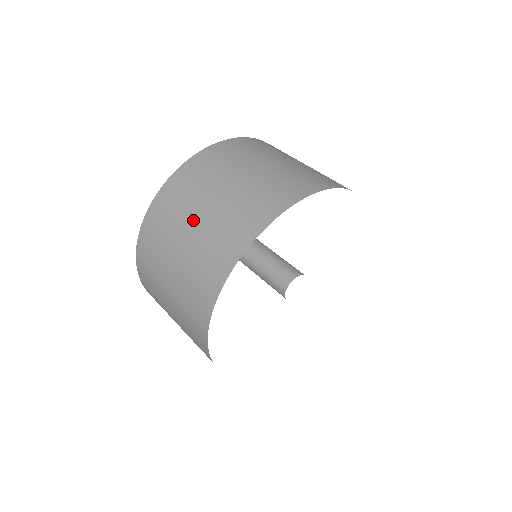
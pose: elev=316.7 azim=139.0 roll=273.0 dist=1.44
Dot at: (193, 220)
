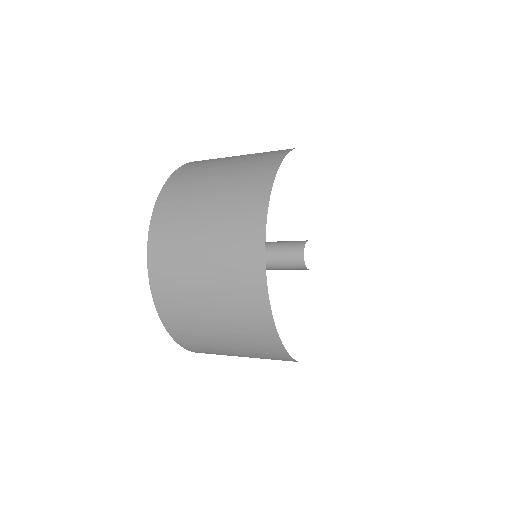
Dot at: (209, 189)
